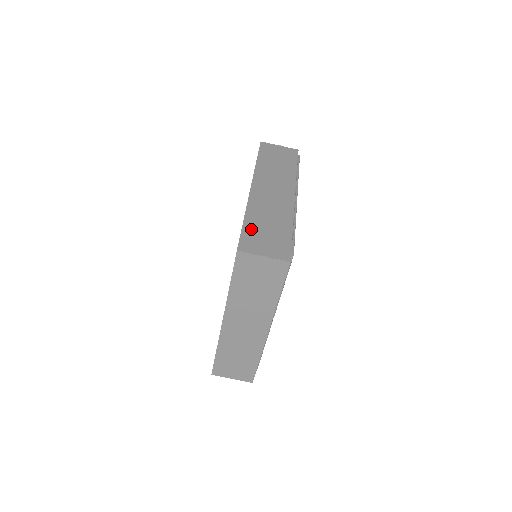
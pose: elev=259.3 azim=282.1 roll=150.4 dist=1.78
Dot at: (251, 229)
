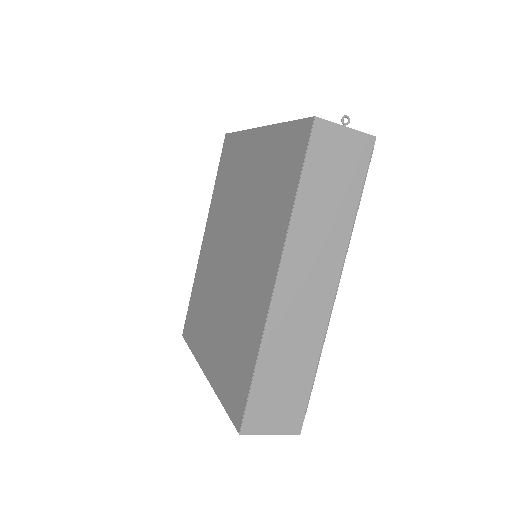
Dot at: (262, 388)
